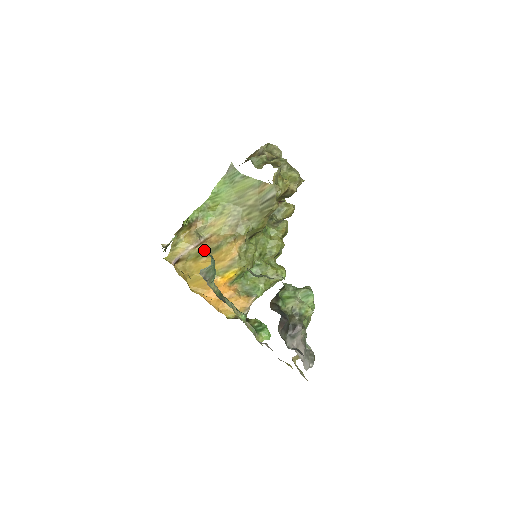
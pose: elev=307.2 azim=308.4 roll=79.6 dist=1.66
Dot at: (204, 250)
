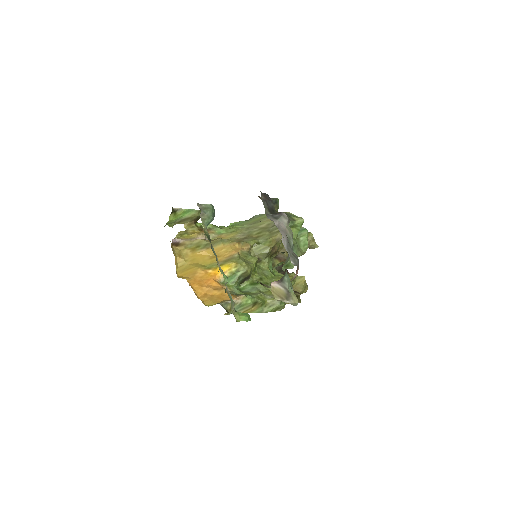
Dot at: (206, 242)
